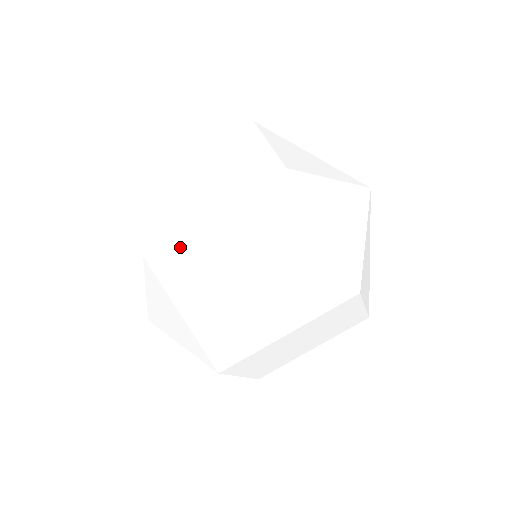
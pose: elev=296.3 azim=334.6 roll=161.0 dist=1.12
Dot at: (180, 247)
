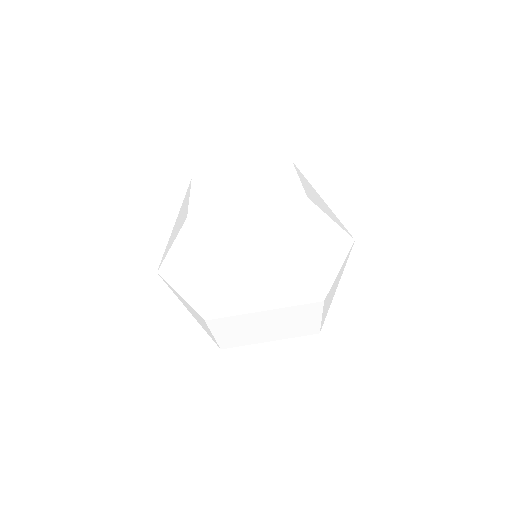
Dot at: (232, 319)
